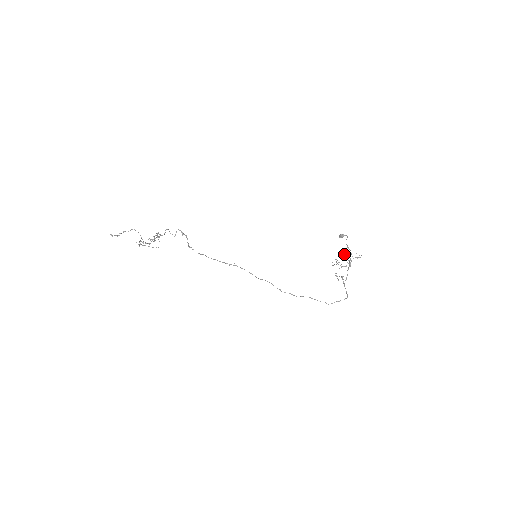
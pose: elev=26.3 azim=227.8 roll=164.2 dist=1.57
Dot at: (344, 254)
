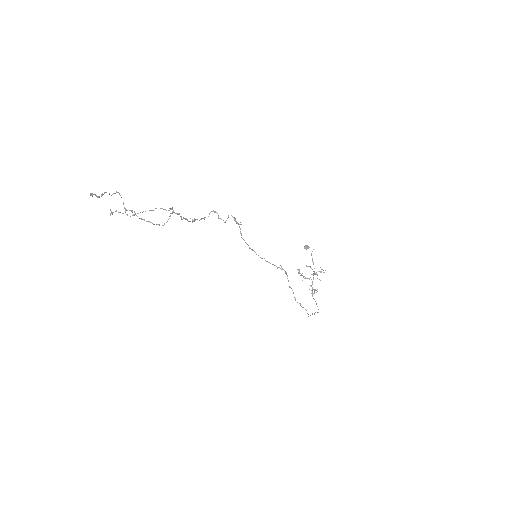
Dot at: (307, 266)
